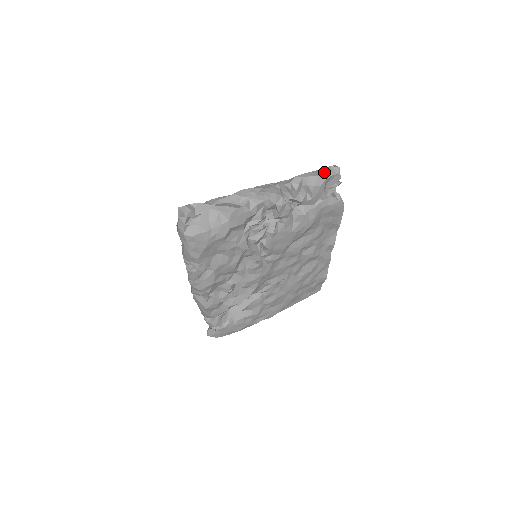
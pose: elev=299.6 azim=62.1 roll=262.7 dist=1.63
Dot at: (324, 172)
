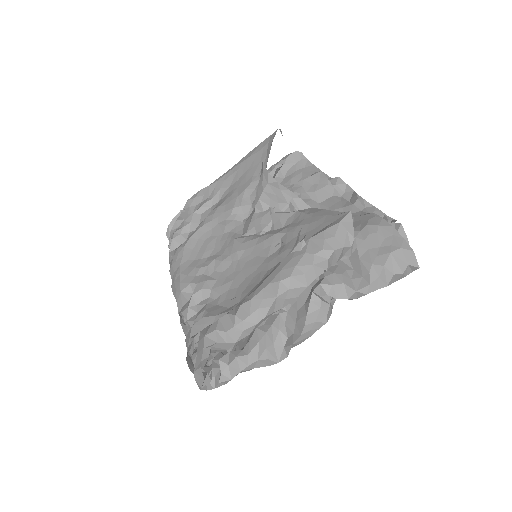
Dot at: (396, 277)
